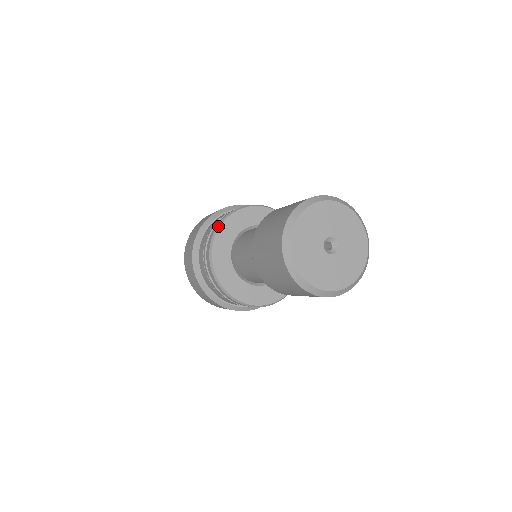
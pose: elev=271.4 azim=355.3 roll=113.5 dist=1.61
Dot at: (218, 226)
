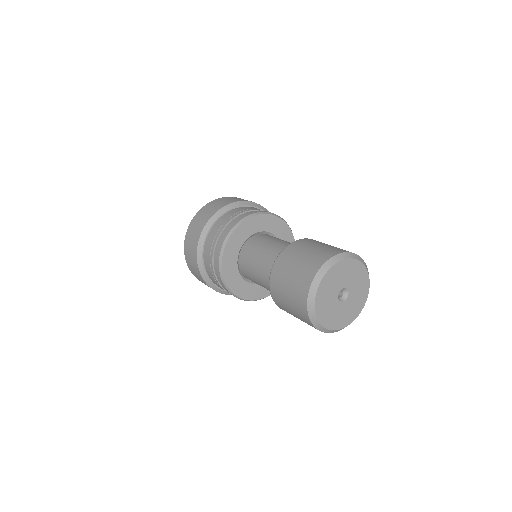
Dot at: (222, 280)
